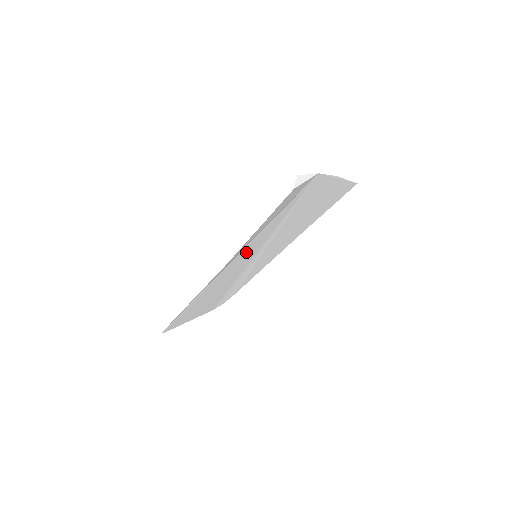
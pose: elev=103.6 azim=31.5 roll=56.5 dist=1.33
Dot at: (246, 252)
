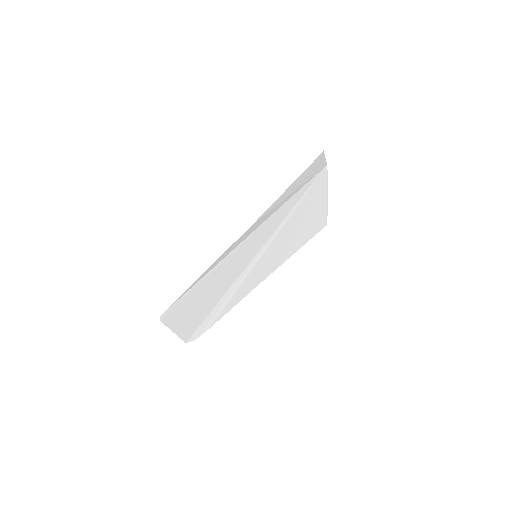
Dot at: (258, 235)
